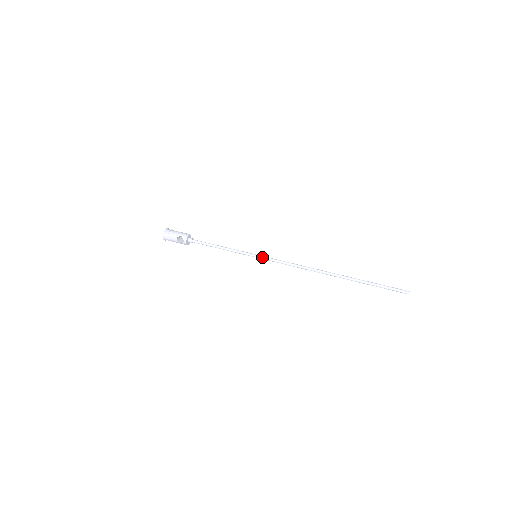
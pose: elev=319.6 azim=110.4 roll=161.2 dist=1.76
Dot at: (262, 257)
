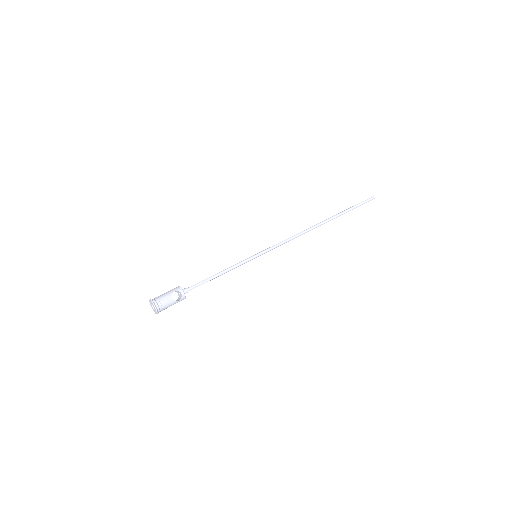
Dot at: (262, 252)
